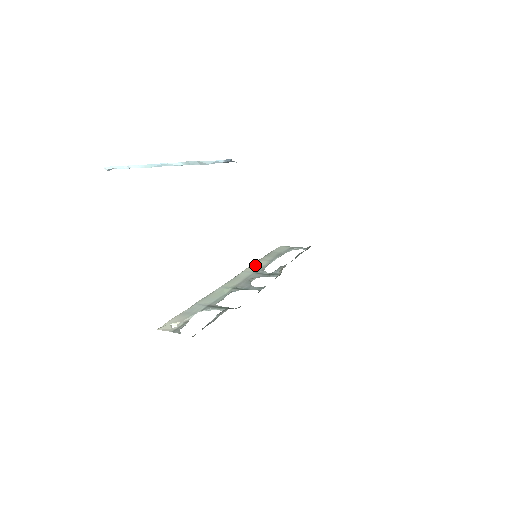
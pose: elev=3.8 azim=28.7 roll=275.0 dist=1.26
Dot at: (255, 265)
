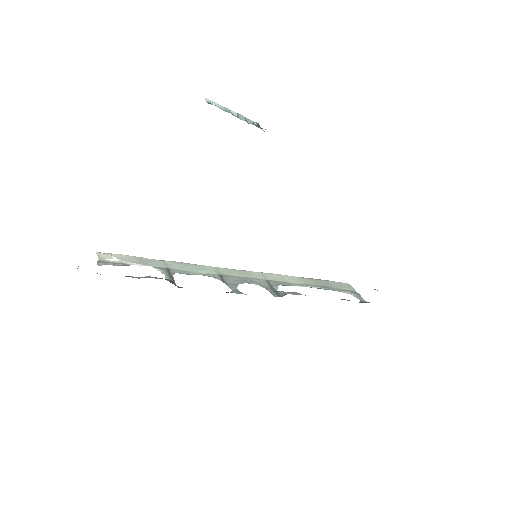
Dot at: (284, 277)
